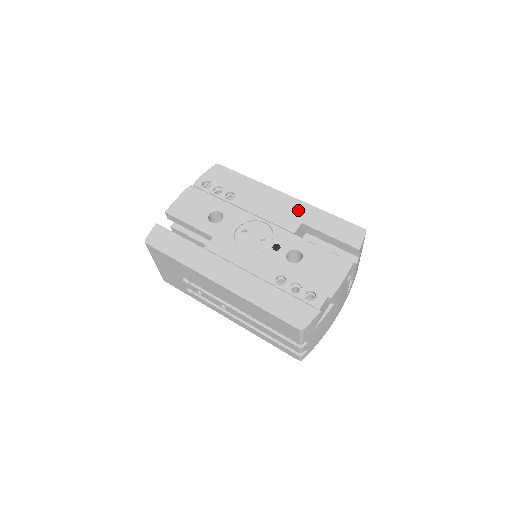
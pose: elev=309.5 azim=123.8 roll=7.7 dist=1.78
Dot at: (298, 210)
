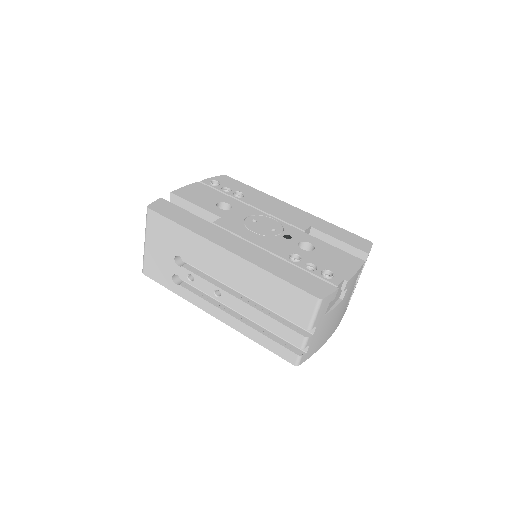
Dot at: (306, 218)
